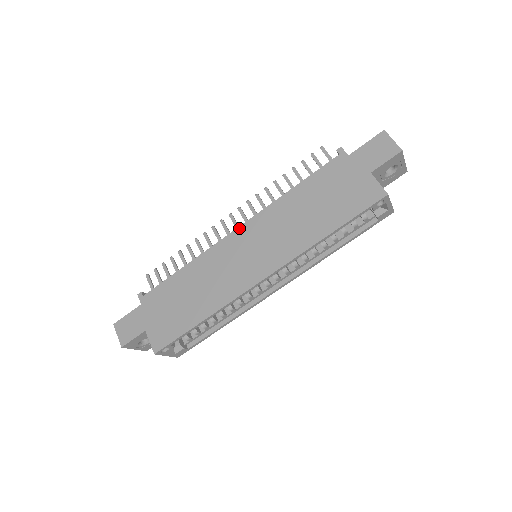
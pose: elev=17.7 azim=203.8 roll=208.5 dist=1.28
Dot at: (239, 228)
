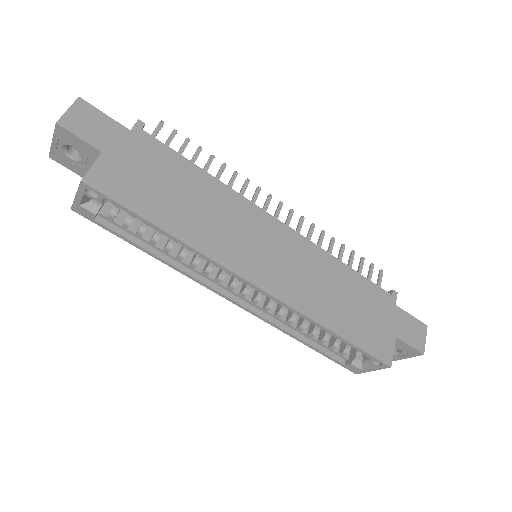
Dot at: (282, 223)
